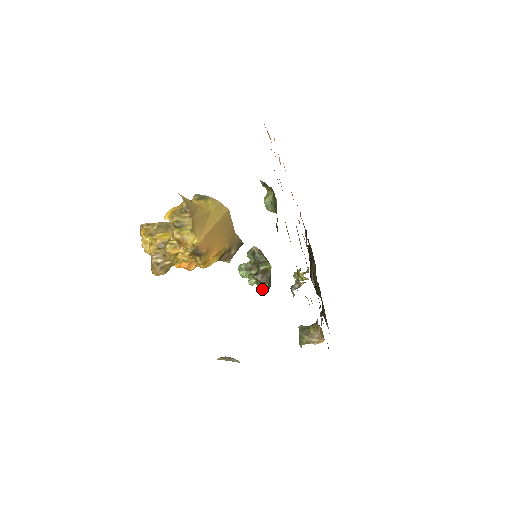
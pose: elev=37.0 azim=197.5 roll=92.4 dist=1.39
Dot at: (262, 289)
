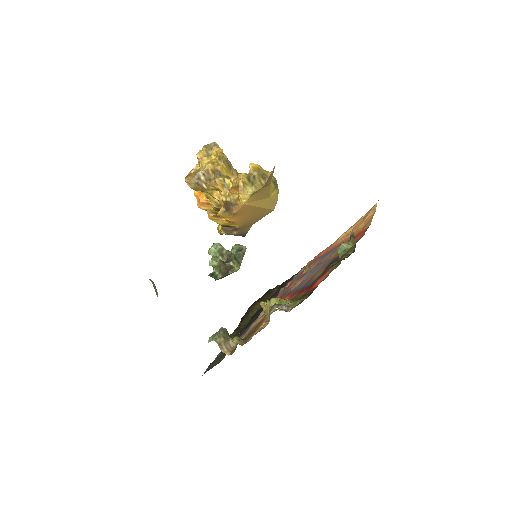
Dot at: (210, 274)
